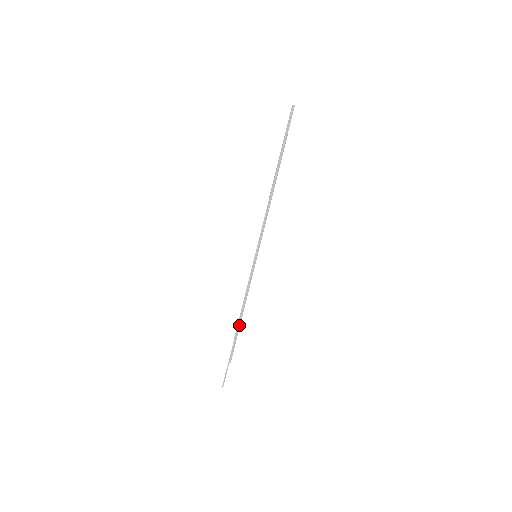
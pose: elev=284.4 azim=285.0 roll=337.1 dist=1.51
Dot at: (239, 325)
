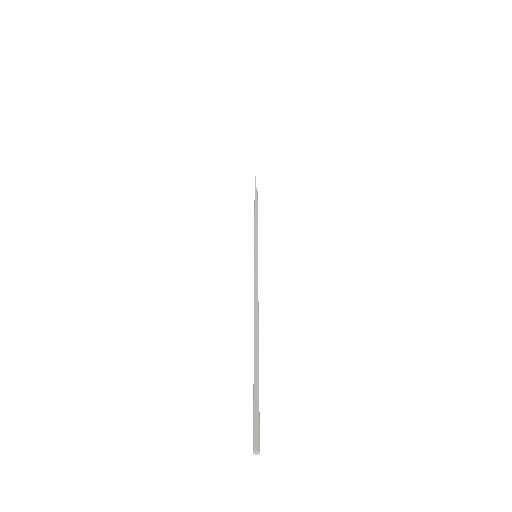
Dot at: occluded
